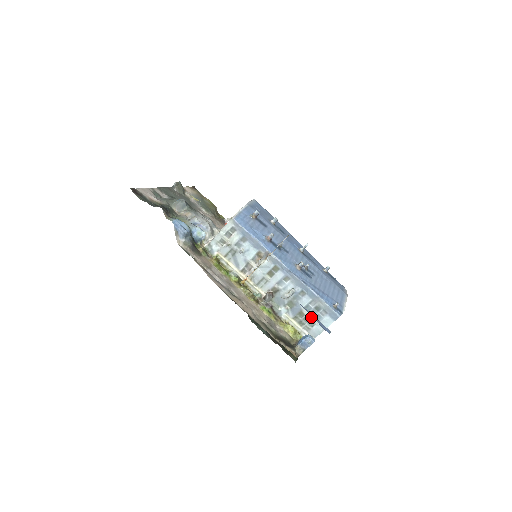
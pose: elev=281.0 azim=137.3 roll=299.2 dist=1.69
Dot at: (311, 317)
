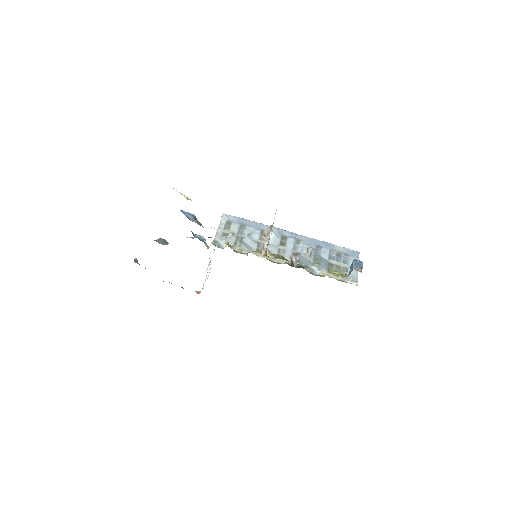
Dot at: (340, 264)
